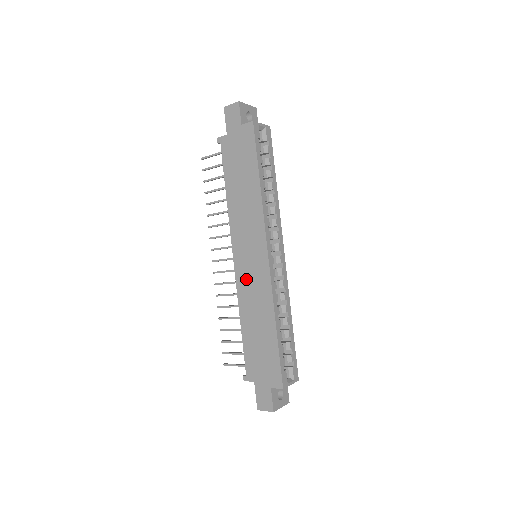
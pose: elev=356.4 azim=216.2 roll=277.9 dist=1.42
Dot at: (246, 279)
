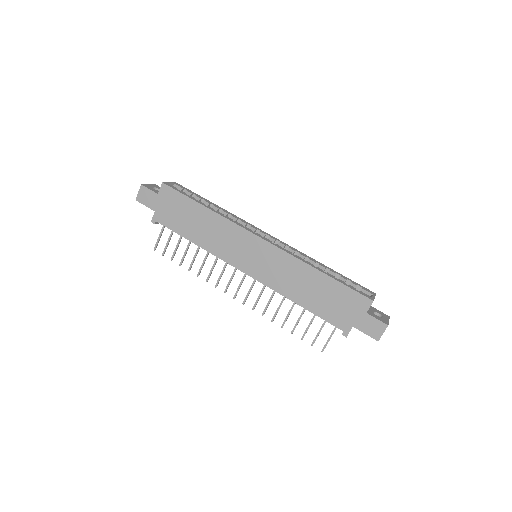
Dot at: (267, 272)
